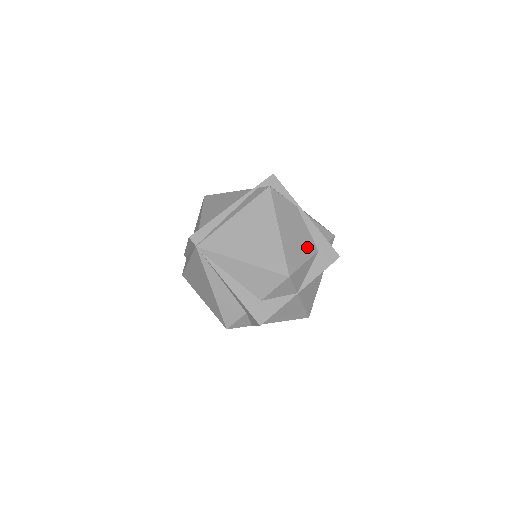
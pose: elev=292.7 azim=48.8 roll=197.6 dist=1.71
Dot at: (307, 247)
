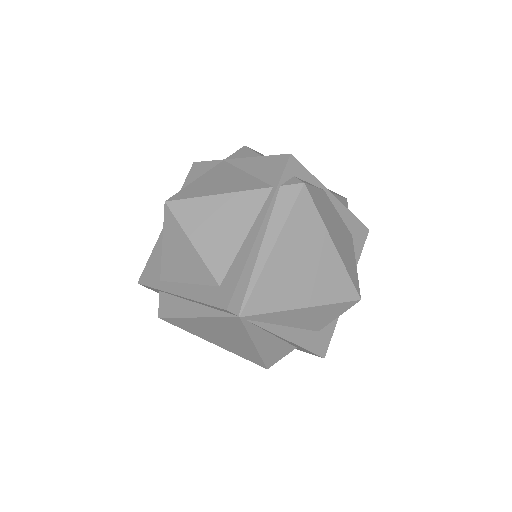
Dot at: (348, 241)
